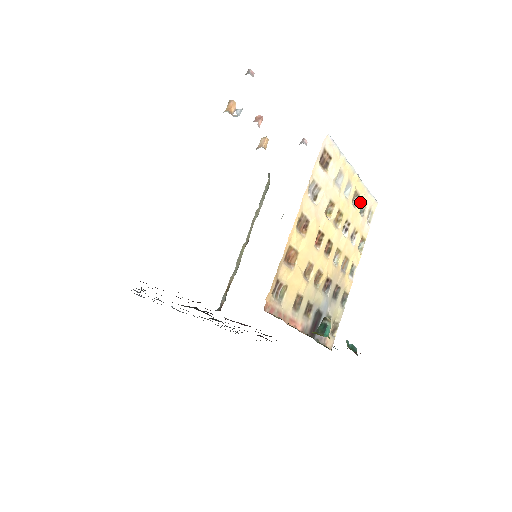
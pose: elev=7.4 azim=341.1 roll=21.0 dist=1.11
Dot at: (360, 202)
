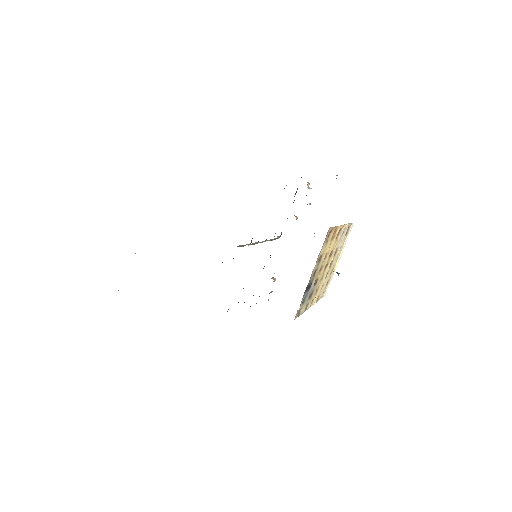
Dot at: (329, 278)
